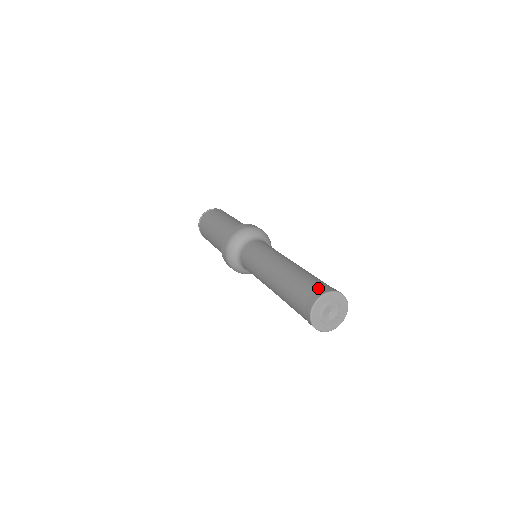
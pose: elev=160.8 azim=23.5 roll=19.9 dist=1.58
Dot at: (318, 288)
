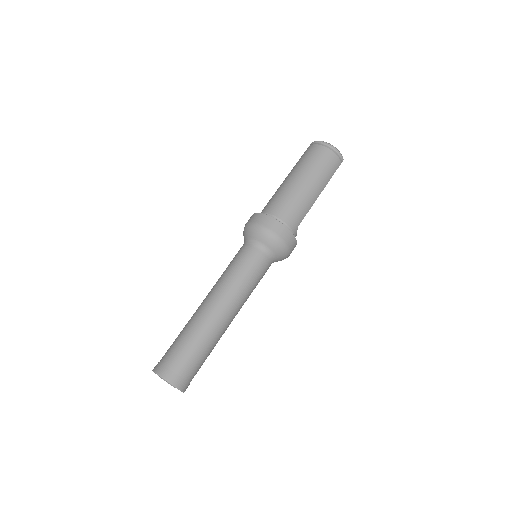
Dot at: (160, 360)
